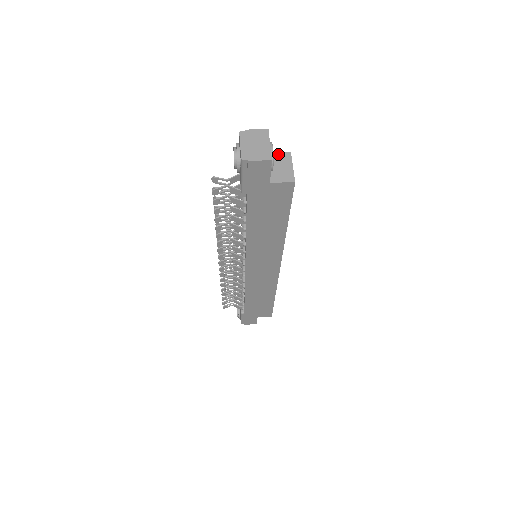
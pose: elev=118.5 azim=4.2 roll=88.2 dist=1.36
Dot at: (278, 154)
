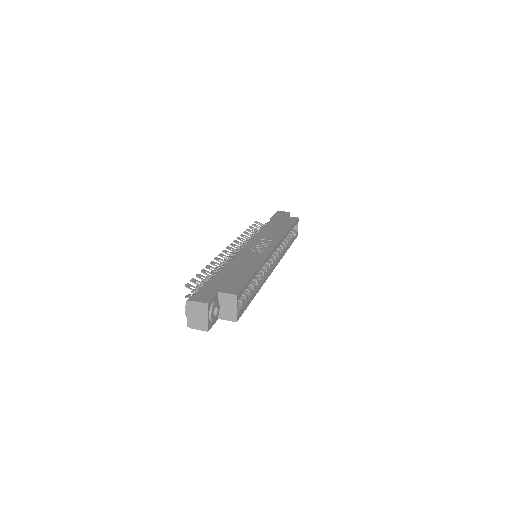
Dot at: (227, 295)
